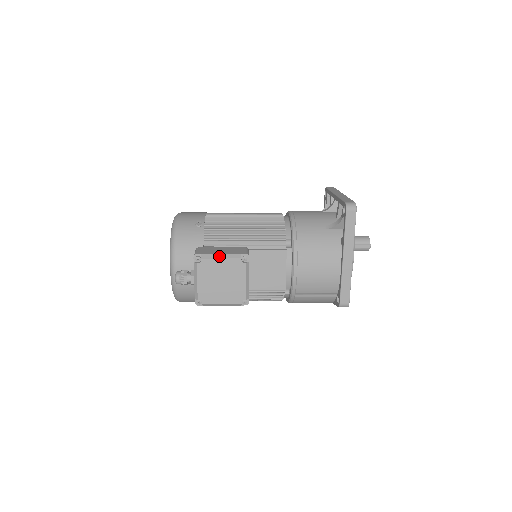
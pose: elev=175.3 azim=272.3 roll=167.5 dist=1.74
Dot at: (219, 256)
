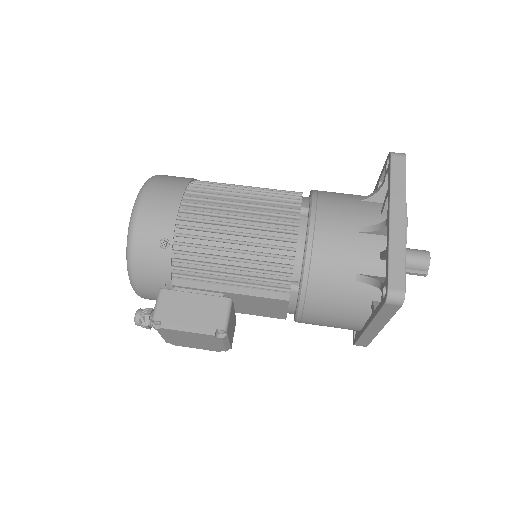
Dot at: (185, 328)
